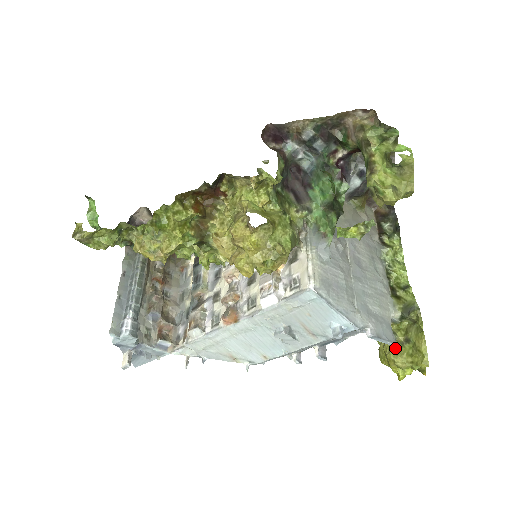
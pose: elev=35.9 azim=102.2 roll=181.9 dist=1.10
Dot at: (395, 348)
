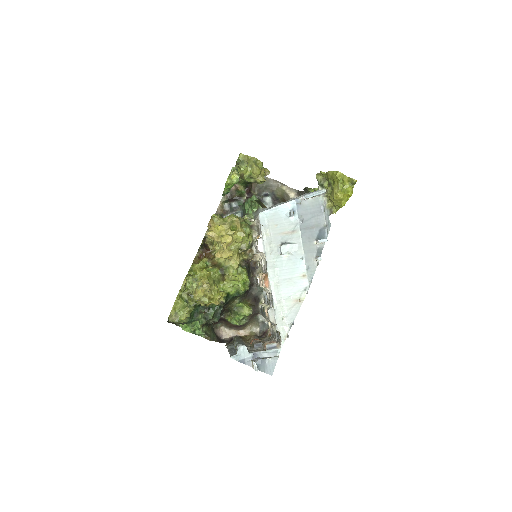
Dot at: (332, 193)
